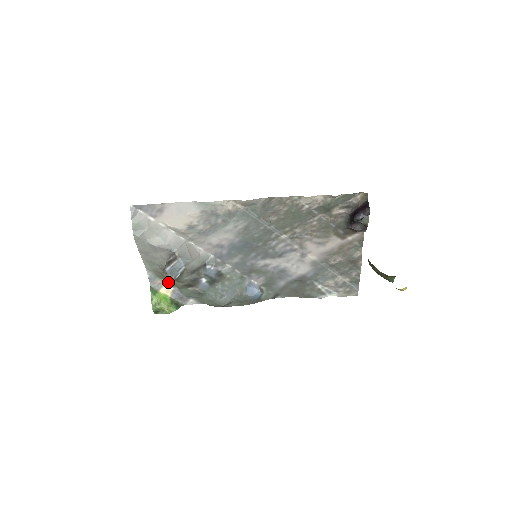
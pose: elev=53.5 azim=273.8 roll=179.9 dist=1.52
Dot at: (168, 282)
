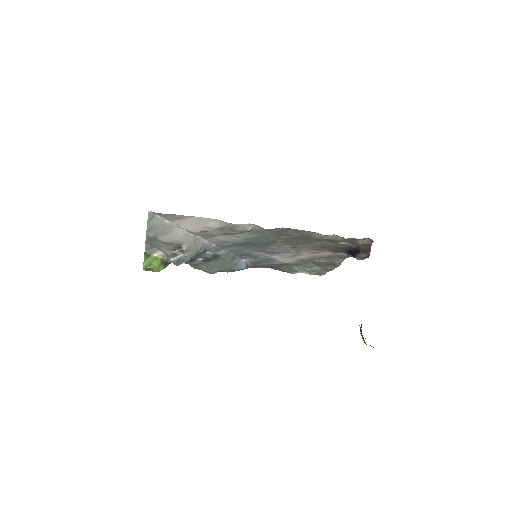
Dot at: occluded
